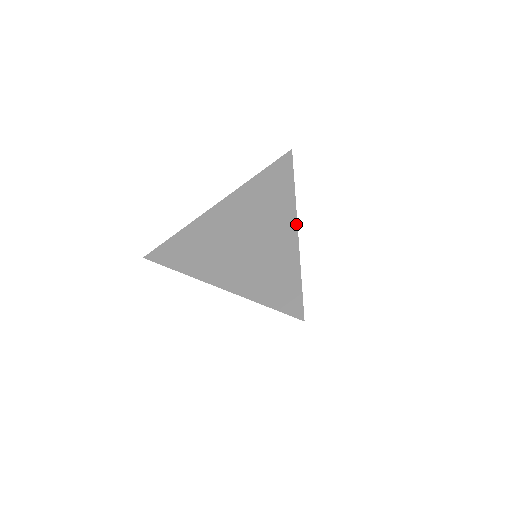
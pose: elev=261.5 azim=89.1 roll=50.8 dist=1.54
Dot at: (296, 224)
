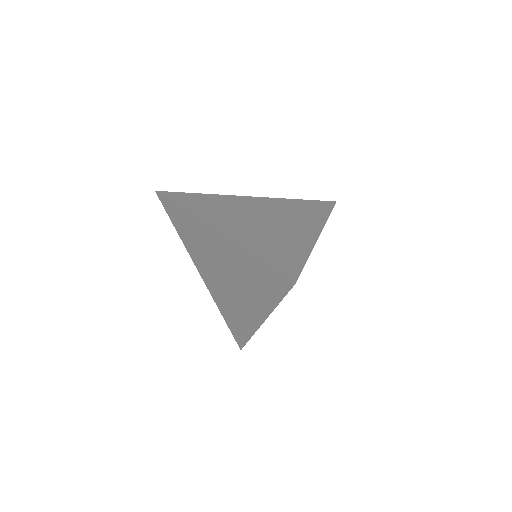
Dot at: (319, 233)
